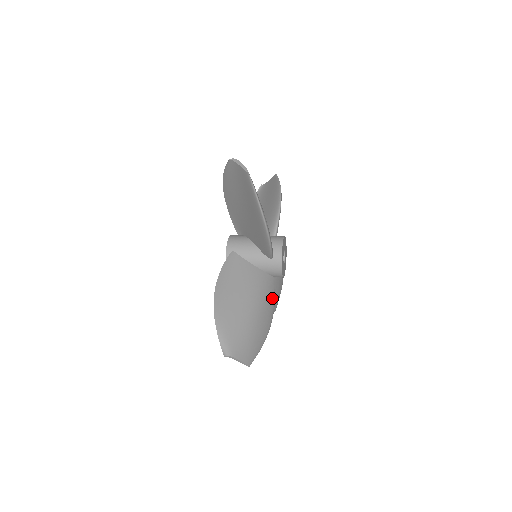
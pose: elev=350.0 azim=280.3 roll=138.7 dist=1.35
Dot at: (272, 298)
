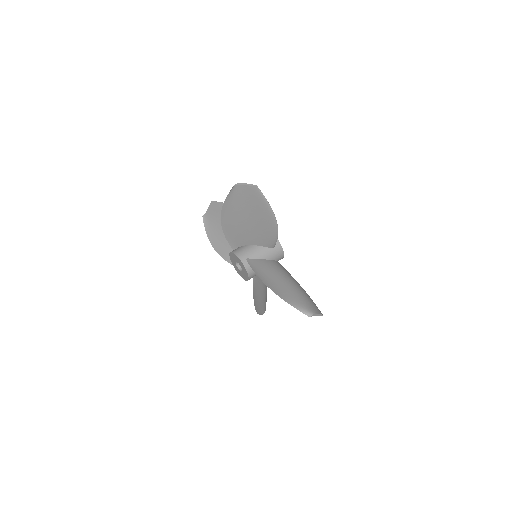
Dot at: occluded
